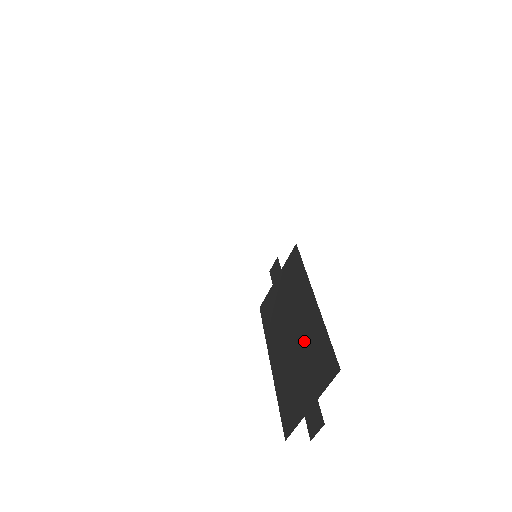
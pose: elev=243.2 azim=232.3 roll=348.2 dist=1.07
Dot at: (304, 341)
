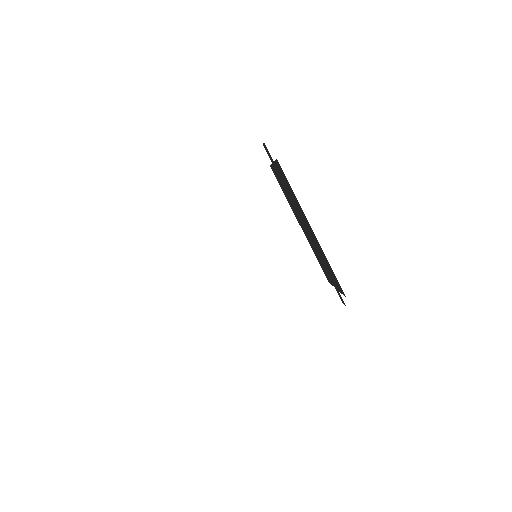
Dot at: (317, 248)
